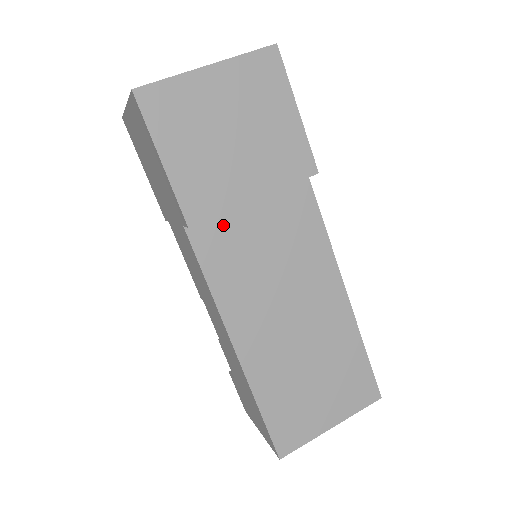
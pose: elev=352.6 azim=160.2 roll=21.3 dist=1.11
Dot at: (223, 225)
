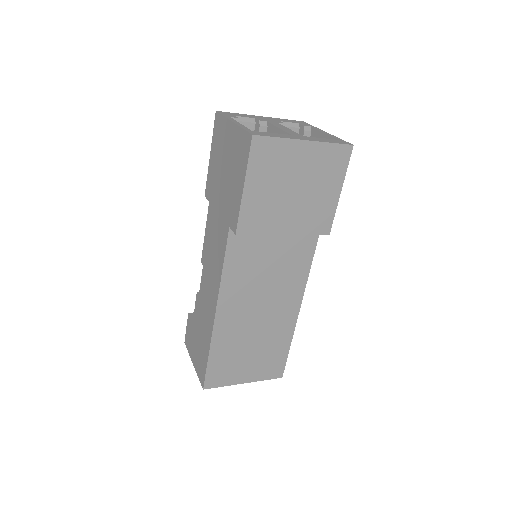
Dot at: (253, 236)
